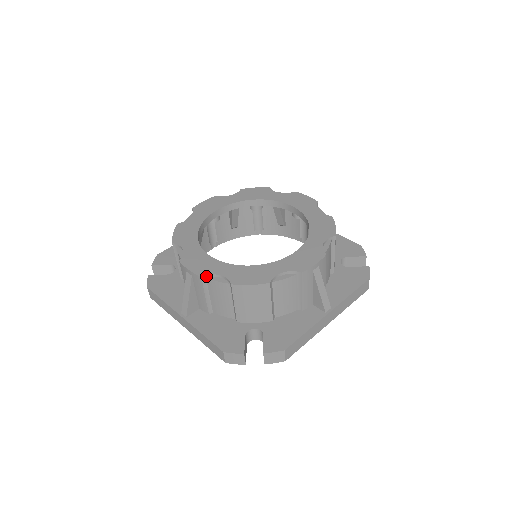
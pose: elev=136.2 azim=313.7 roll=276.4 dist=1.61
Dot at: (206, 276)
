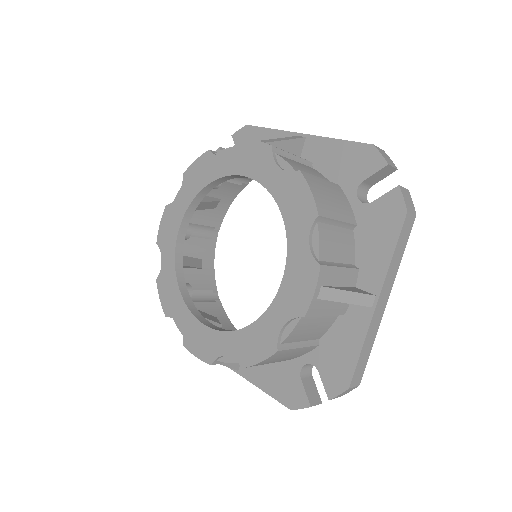
Dot at: (215, 360)
